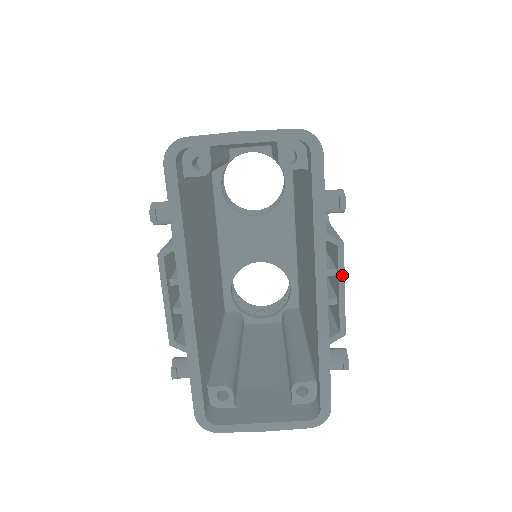
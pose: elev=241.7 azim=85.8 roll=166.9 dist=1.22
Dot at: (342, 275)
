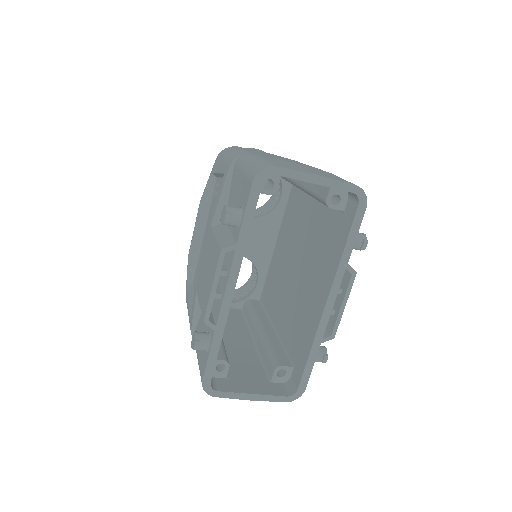
Dot at: (347, 296)
